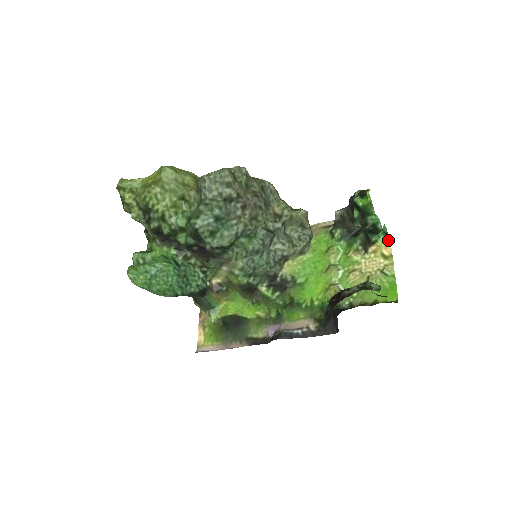
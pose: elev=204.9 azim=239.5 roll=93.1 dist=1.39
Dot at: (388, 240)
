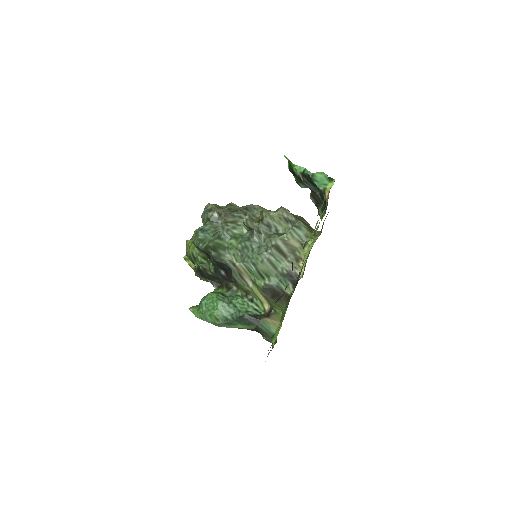
Dot at: occluded
